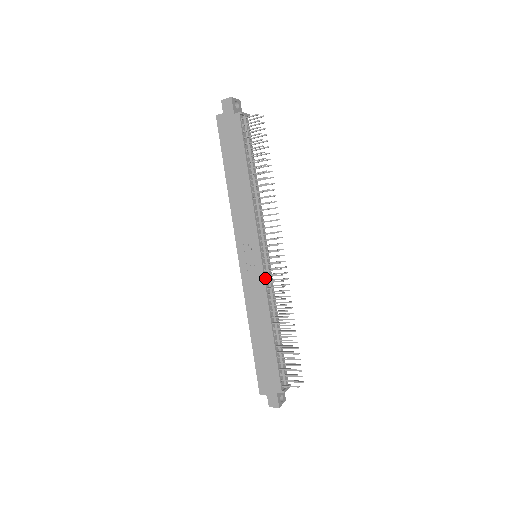
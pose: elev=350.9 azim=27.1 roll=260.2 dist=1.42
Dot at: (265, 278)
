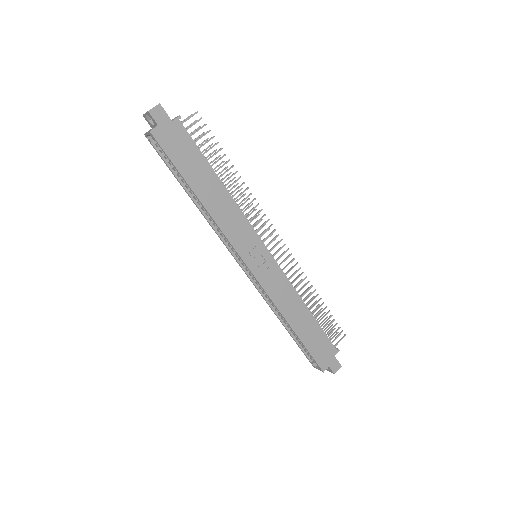
Dot at: (279, 268)
